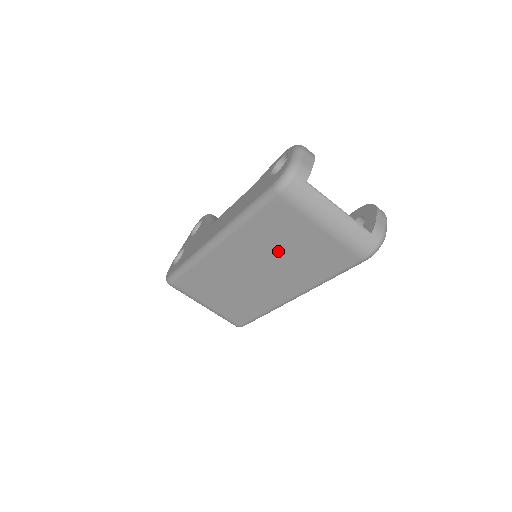
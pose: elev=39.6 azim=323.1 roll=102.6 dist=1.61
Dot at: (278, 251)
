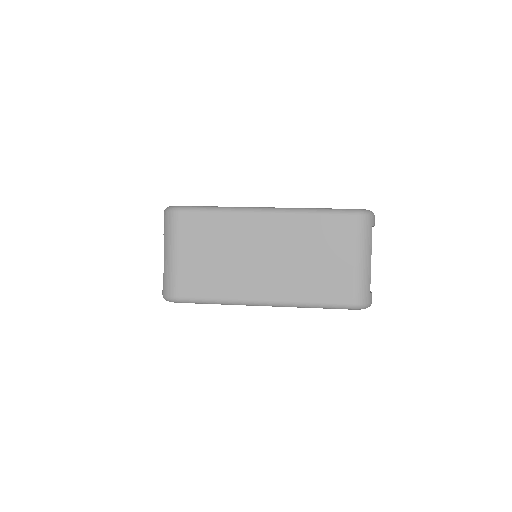
Dot at: (305, 253)
